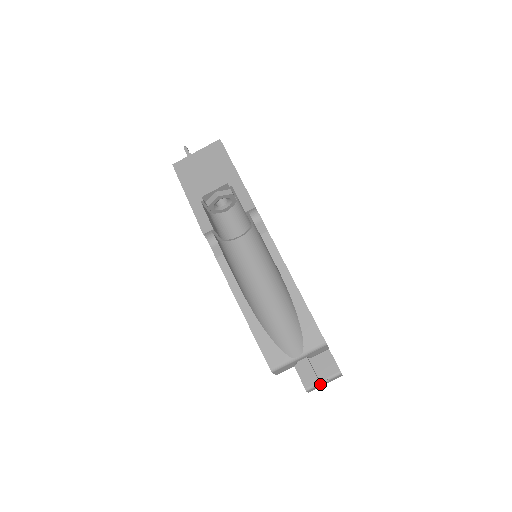
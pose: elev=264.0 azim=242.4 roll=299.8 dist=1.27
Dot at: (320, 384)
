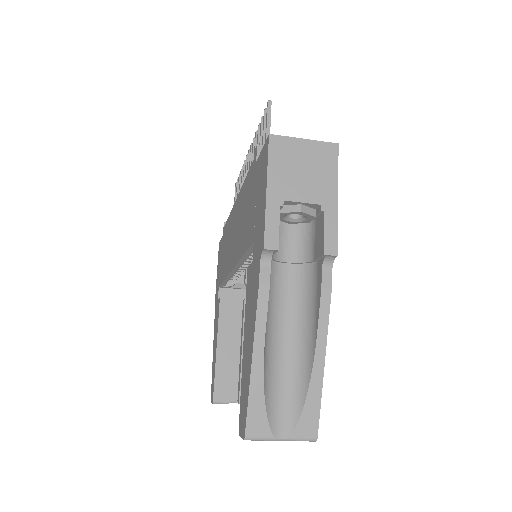
Dot at: occluded
